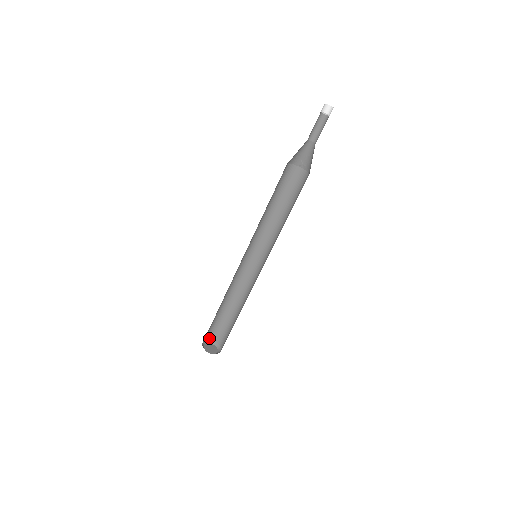
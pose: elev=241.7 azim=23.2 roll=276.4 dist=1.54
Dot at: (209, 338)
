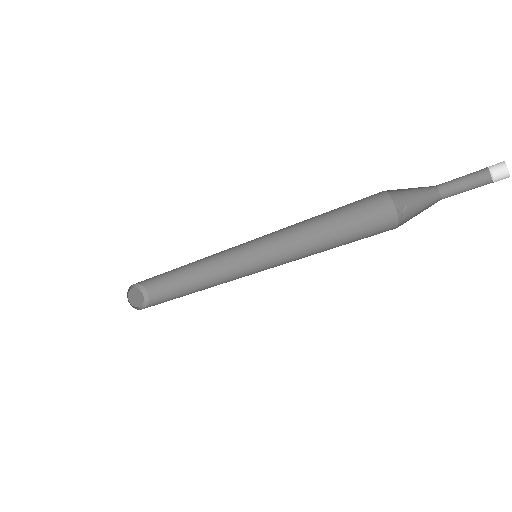
Dot at: (147, 288)
